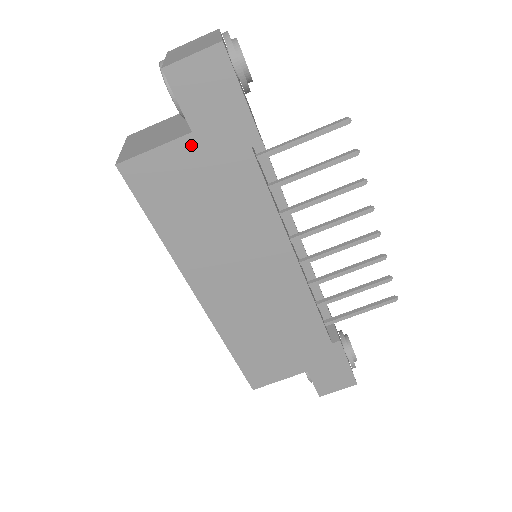
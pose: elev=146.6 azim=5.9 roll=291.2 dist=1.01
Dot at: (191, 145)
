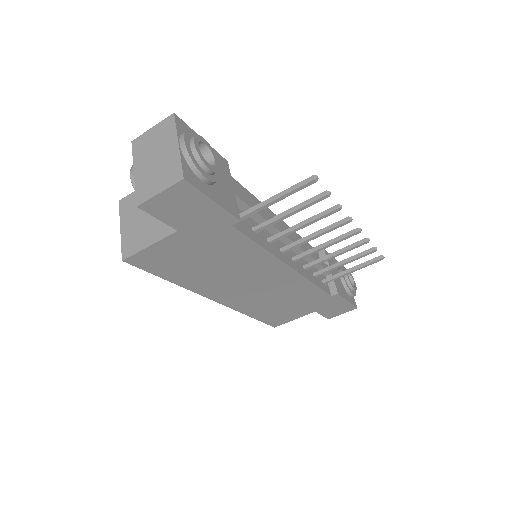
Dot at: (180, 237)
